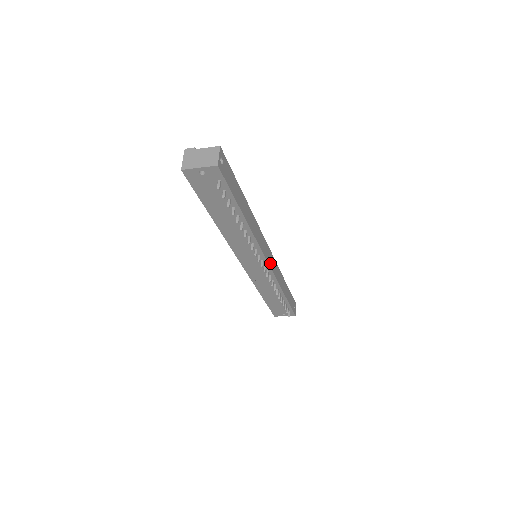
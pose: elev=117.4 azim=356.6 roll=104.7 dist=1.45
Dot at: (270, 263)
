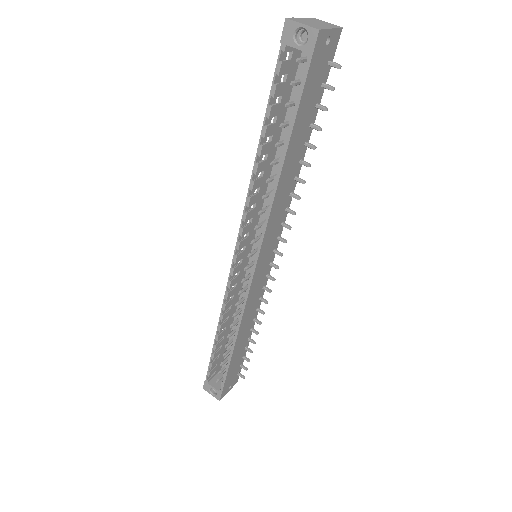
Dot at: occluded
